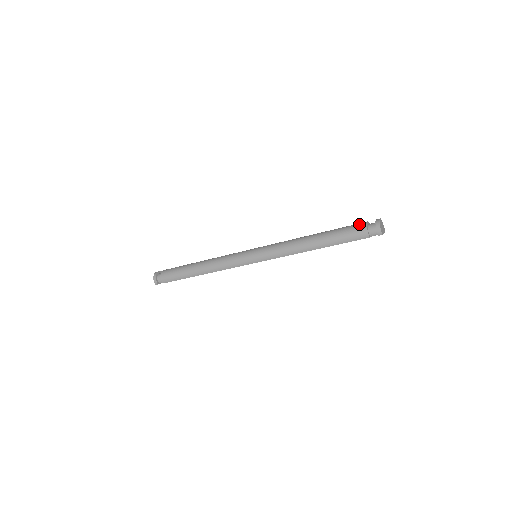
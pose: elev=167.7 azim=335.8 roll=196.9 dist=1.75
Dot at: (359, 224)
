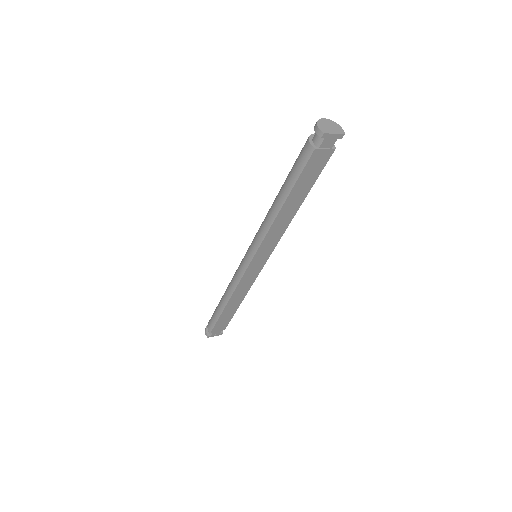
Dot at: occluded
